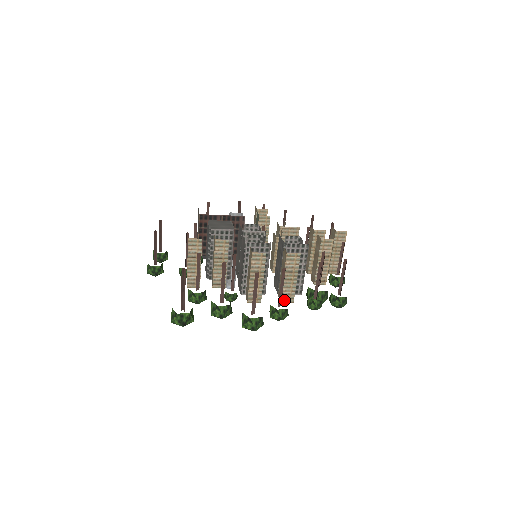
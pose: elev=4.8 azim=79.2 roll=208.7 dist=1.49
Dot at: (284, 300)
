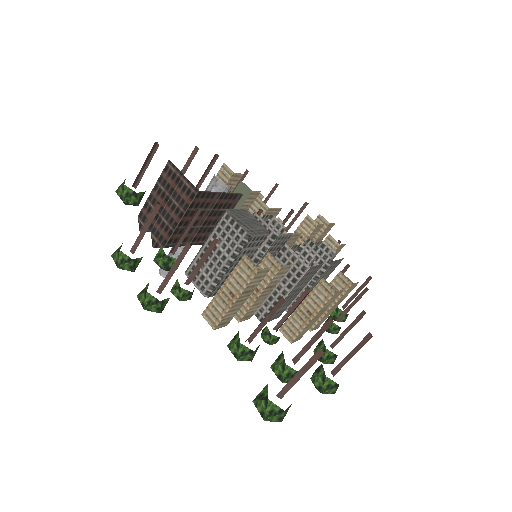
Dot at: (314, 329)
